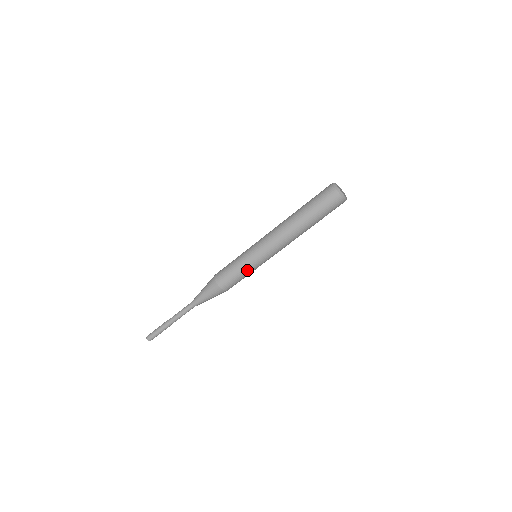
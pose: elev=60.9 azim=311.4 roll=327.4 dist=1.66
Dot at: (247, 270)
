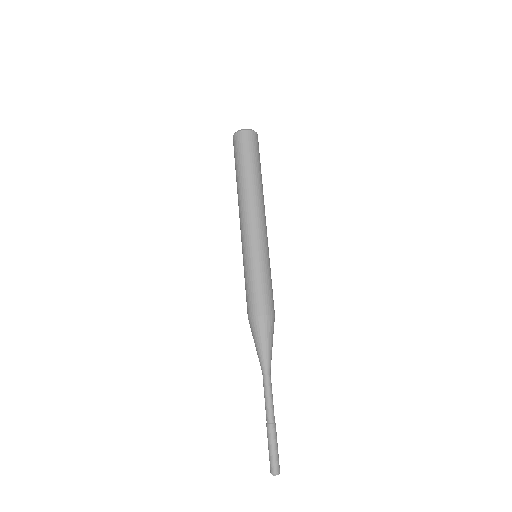
Dot at: (252, 271)
